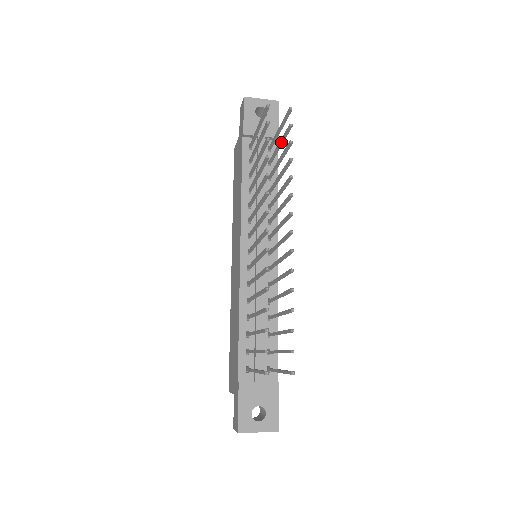
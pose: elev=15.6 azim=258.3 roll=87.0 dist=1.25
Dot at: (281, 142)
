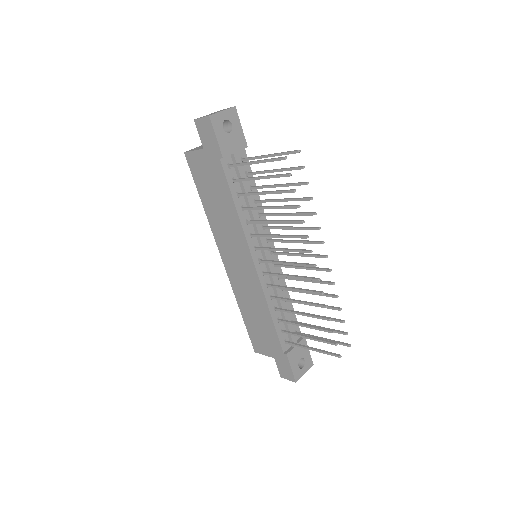
Dot at: (280, 171)
